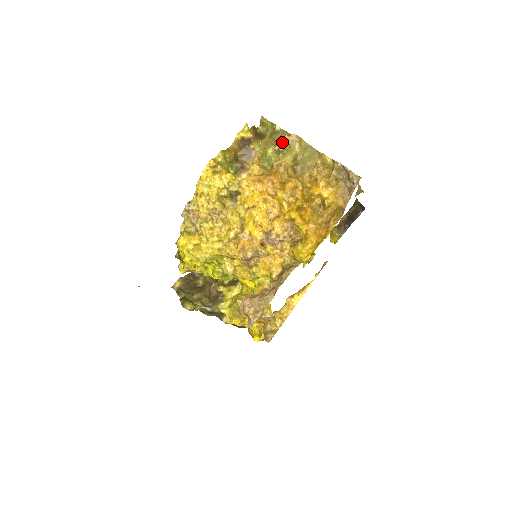
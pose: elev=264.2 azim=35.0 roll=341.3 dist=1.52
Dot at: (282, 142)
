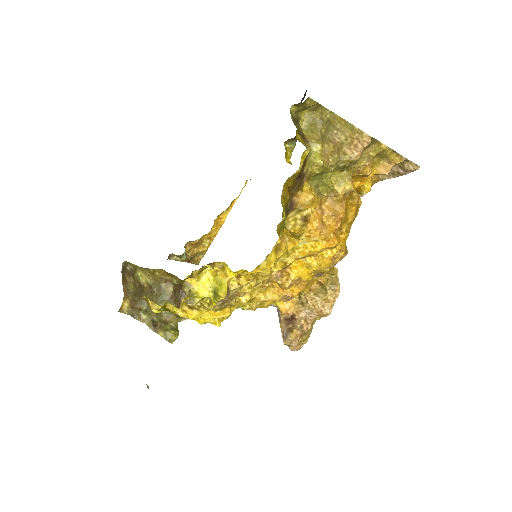
Dot at: (355, 158)
